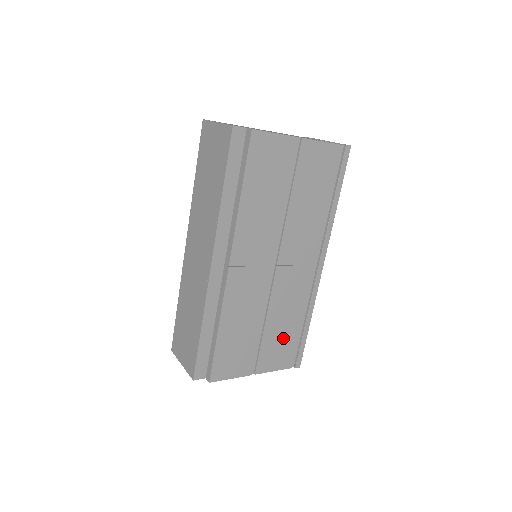
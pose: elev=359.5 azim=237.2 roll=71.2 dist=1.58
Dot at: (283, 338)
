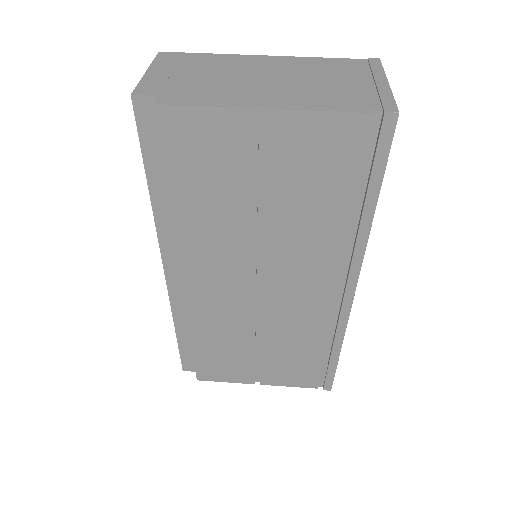
Dot at: (296, 360)
